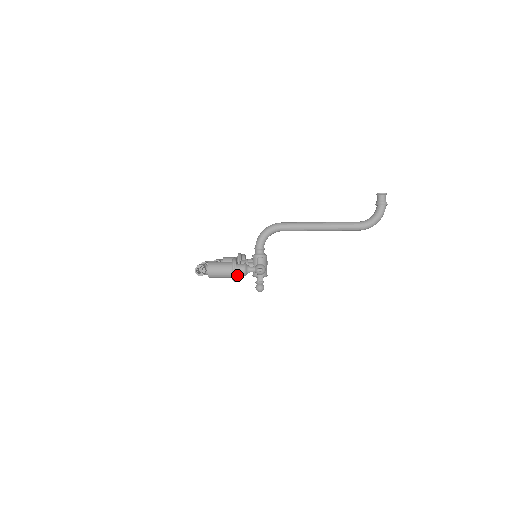
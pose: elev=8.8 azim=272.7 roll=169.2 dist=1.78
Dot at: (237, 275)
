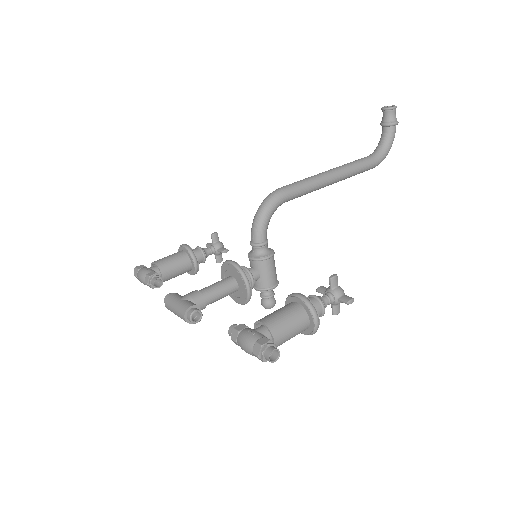
Dot at: occluded
